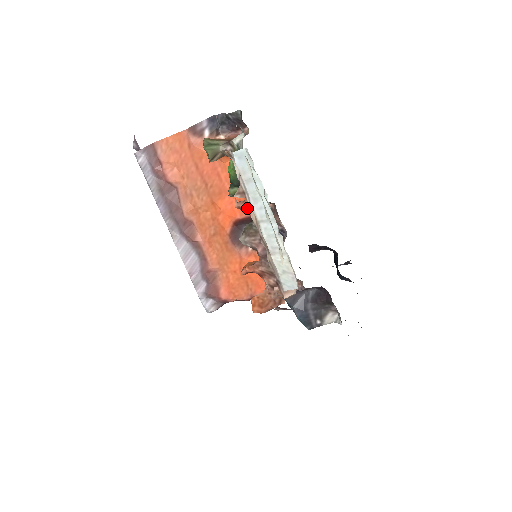
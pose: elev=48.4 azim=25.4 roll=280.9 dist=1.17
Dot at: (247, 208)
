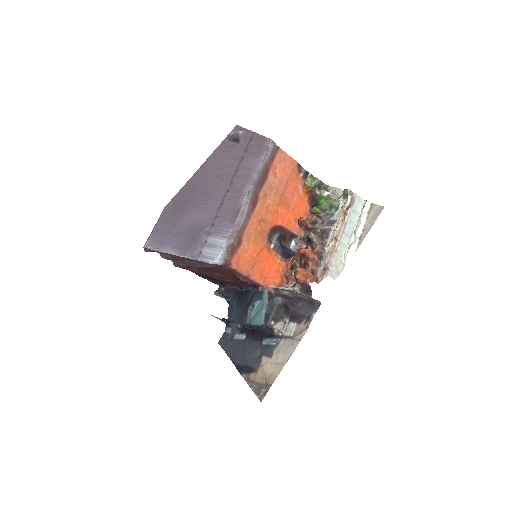
Dot at: (306, 224)
